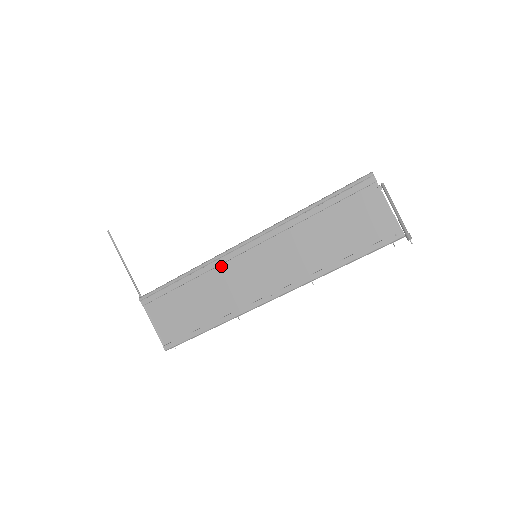
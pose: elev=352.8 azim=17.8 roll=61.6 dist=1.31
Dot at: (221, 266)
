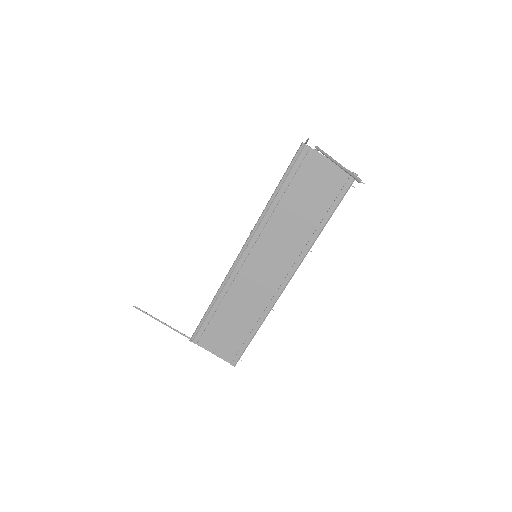
Dot at: (235, 280)
